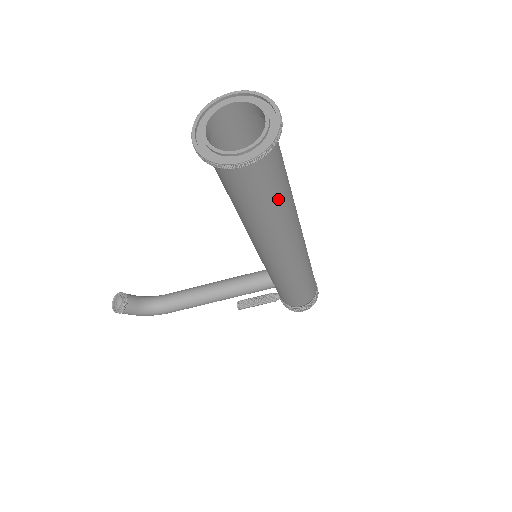
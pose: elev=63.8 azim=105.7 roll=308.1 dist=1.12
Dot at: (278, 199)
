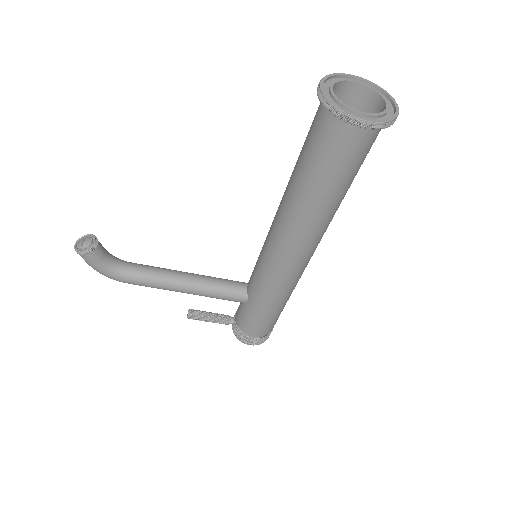
Dot at: (343, 188)
